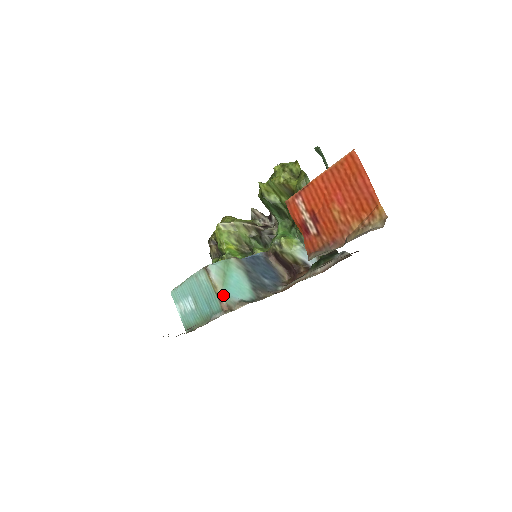
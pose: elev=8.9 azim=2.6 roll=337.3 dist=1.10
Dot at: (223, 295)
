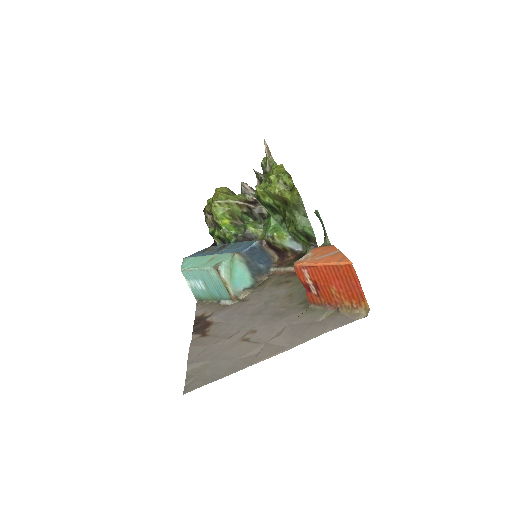
Dot at: (231, 289)
